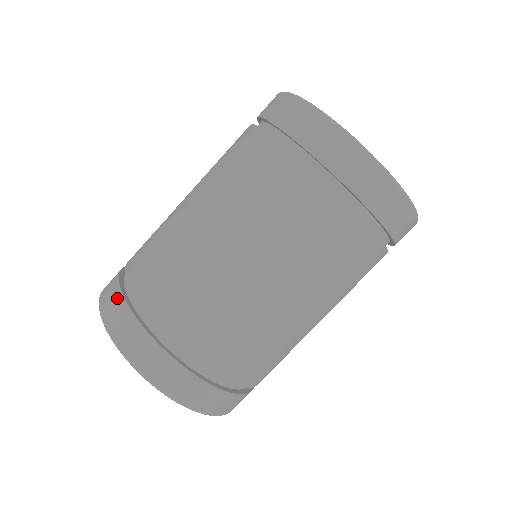
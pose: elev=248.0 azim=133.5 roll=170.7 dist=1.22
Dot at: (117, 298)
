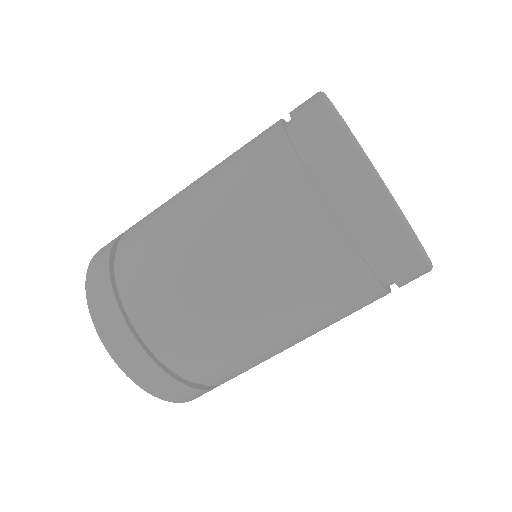
Dot at: (104, 283)
